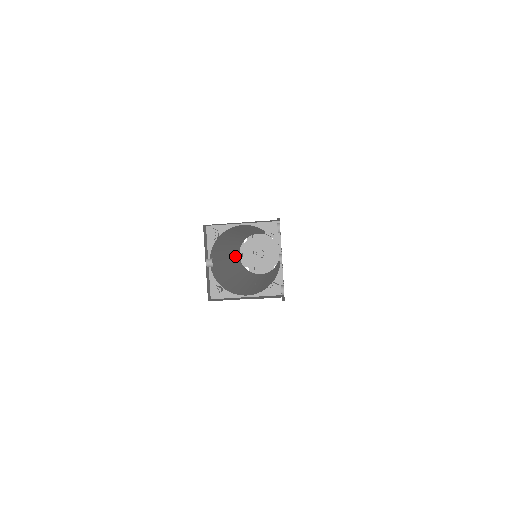
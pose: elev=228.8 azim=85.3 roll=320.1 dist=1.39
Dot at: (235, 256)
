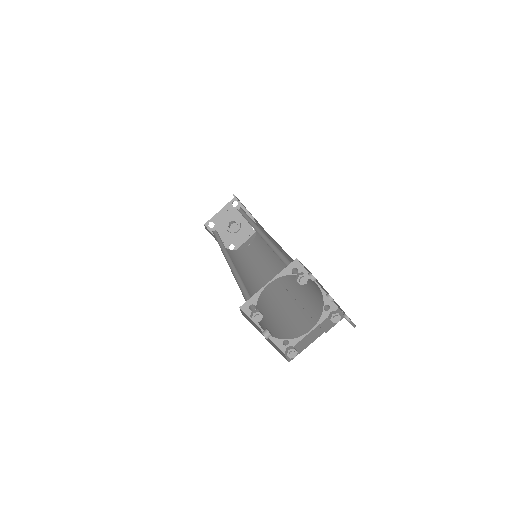
Dot at: occluded
